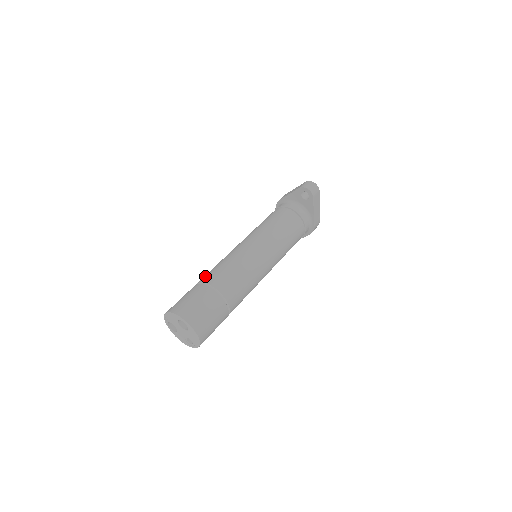
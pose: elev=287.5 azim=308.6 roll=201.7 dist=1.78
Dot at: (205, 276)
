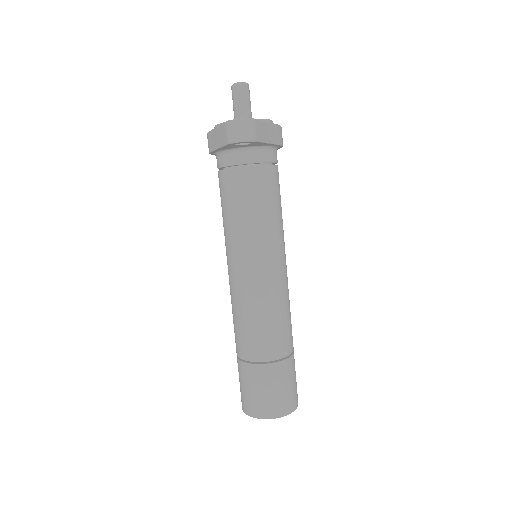
Dot at: (238, 346)
